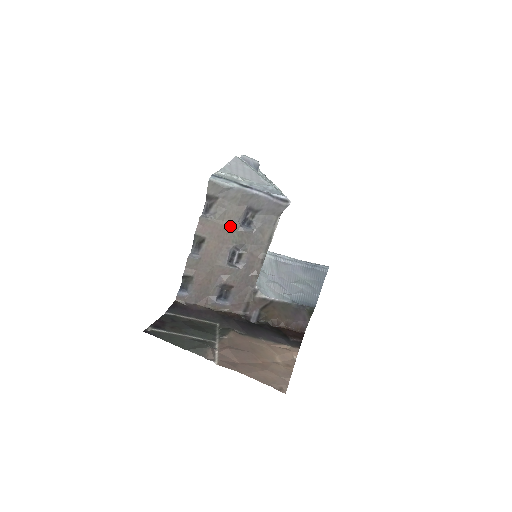
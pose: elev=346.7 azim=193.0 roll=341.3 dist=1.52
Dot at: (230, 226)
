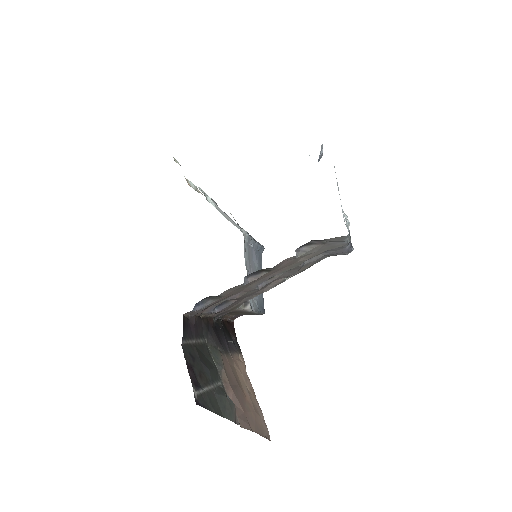
Dot at: (299, 262)
